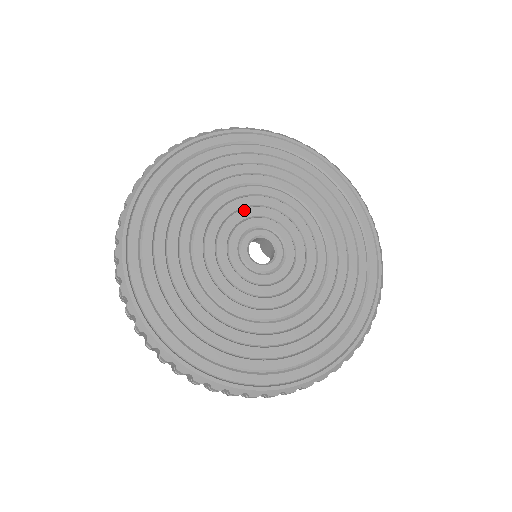
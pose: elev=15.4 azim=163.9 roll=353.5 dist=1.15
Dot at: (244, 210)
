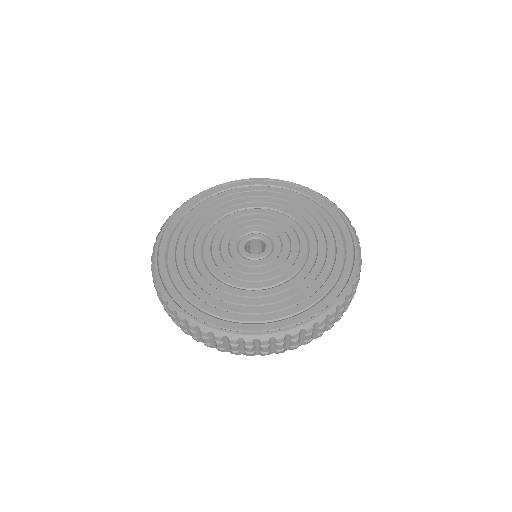
Dot at: (238, 225)
